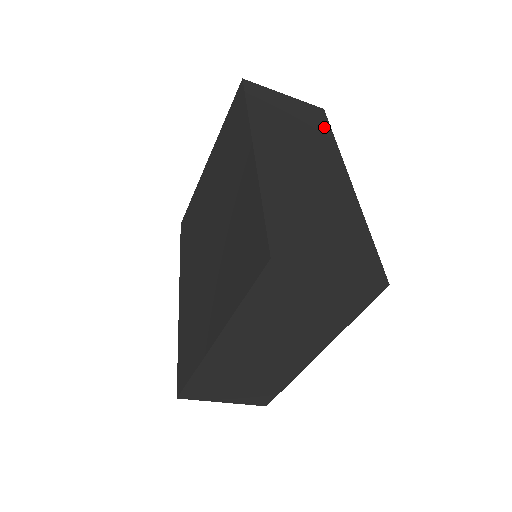
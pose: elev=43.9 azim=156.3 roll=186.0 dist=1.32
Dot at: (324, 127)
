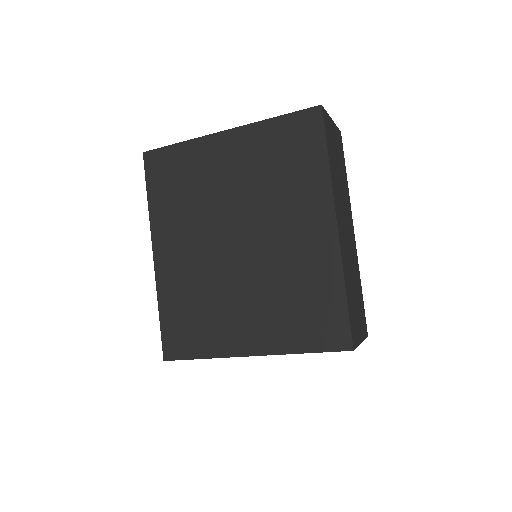
Dot at: (344, 163)
